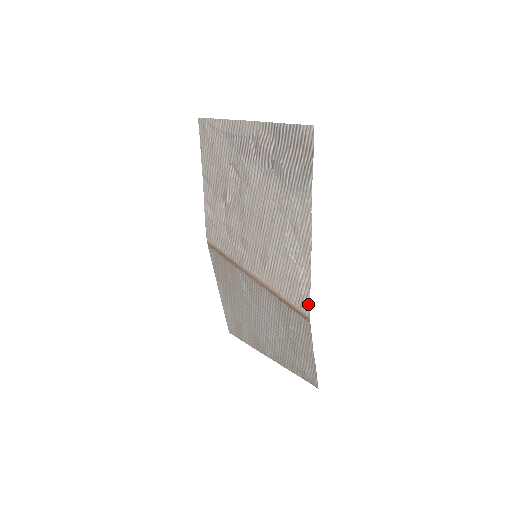
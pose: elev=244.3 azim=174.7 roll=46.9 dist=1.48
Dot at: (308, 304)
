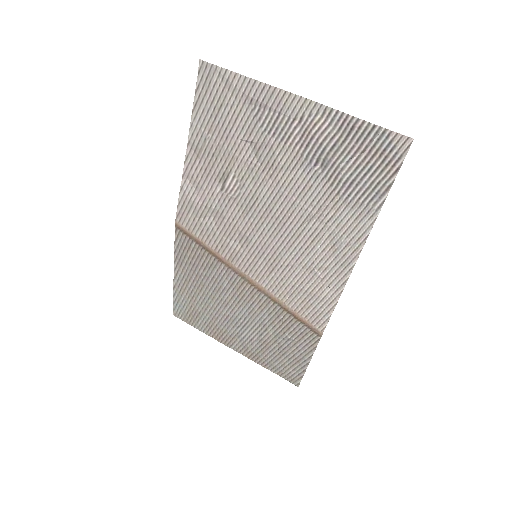
Dot at: (325, 321)
